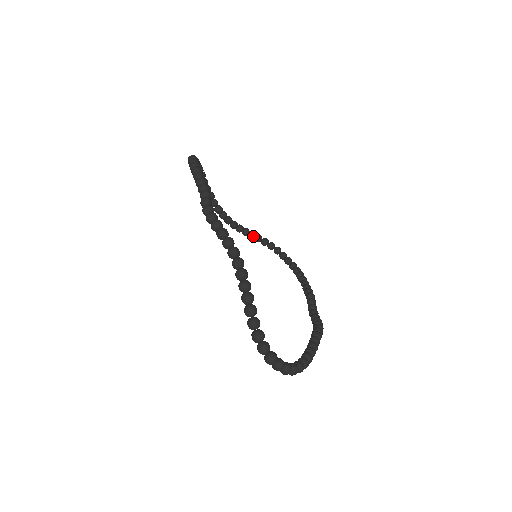
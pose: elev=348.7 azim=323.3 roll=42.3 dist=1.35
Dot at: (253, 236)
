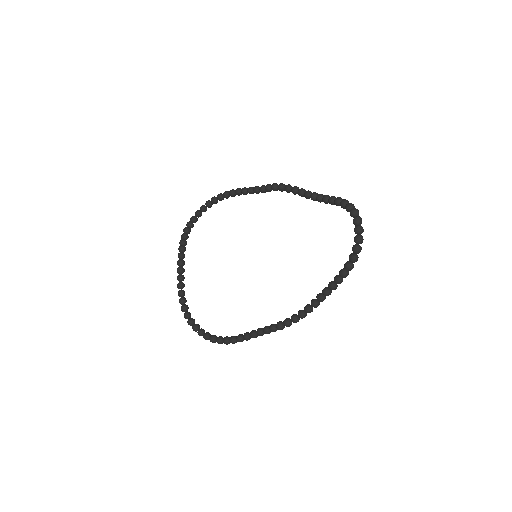
Dot at: (186, 300)
